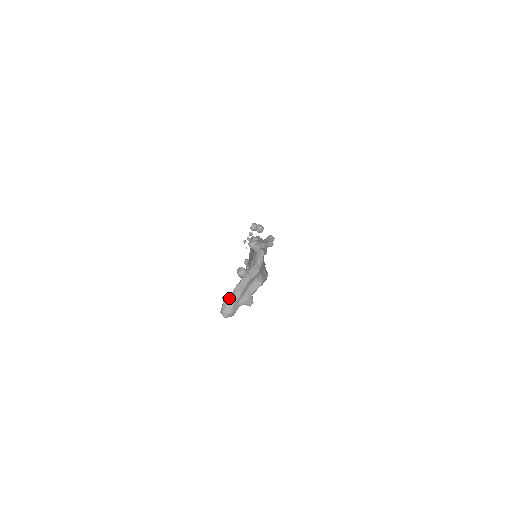
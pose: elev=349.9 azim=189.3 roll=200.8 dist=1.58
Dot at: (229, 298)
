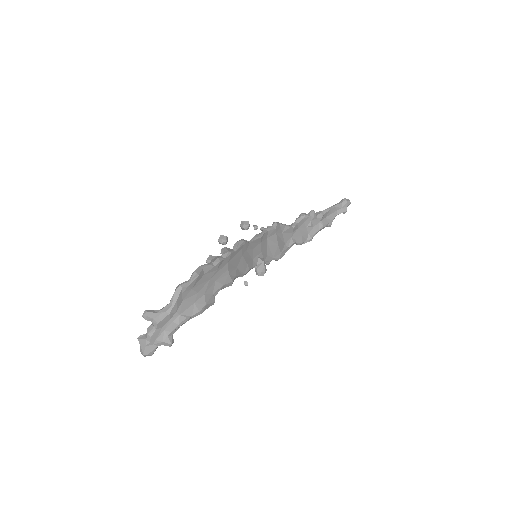
Dot at: (142, 339)
